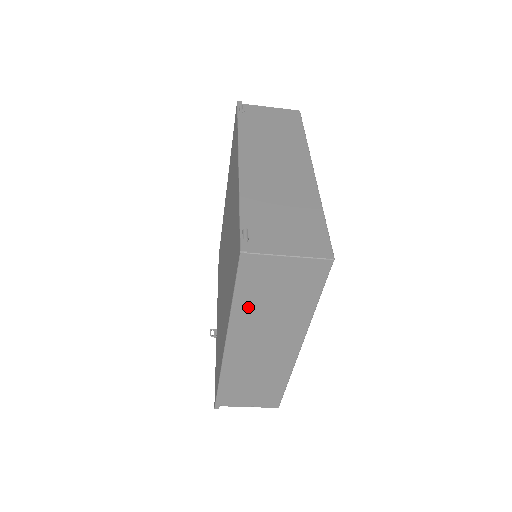
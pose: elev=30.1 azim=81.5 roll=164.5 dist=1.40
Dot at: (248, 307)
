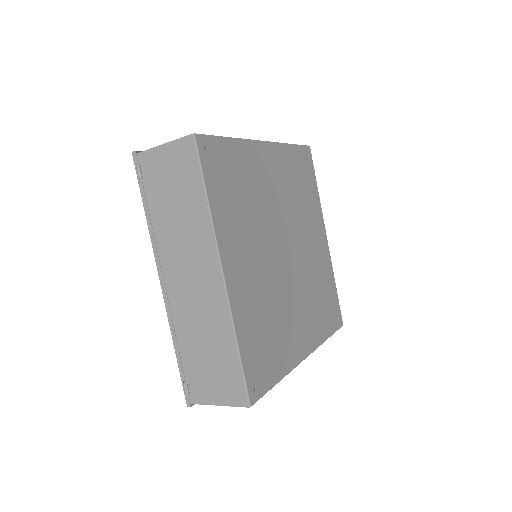
Dot at: occluded
